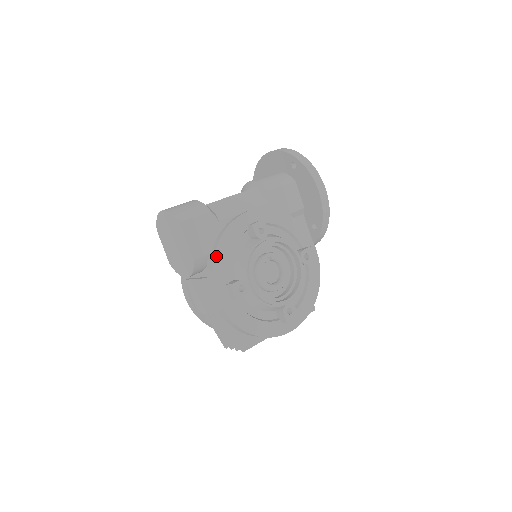
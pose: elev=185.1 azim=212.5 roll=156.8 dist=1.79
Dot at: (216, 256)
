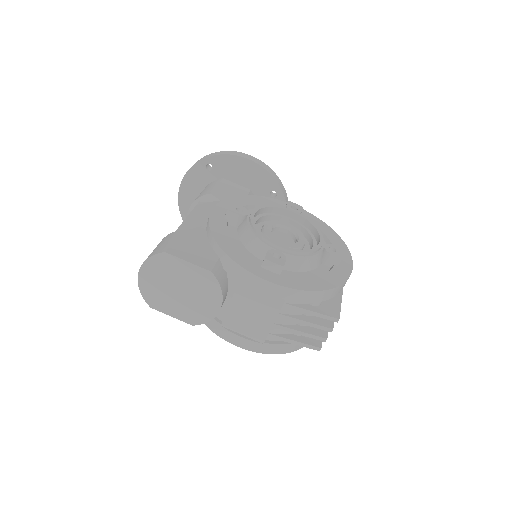
Dot at: (226, 252)
